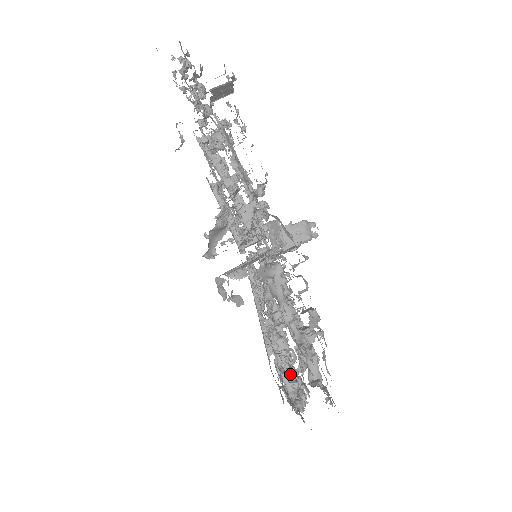
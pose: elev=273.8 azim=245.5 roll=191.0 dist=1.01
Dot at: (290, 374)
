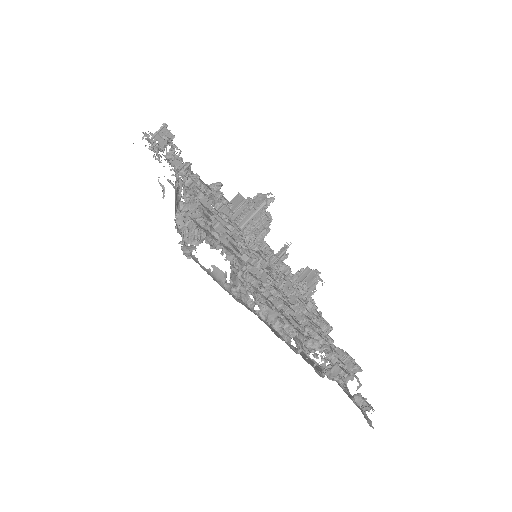
Dot at: occluded
